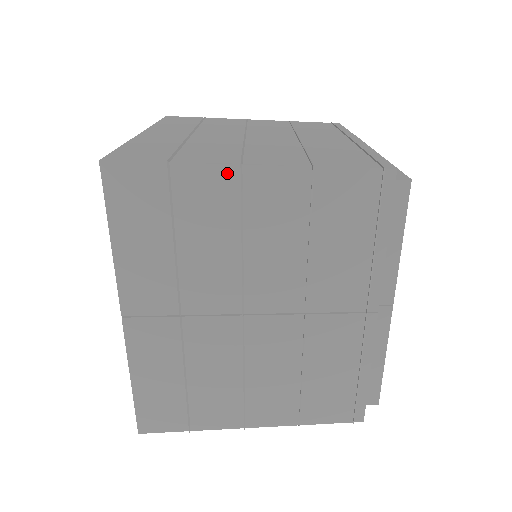
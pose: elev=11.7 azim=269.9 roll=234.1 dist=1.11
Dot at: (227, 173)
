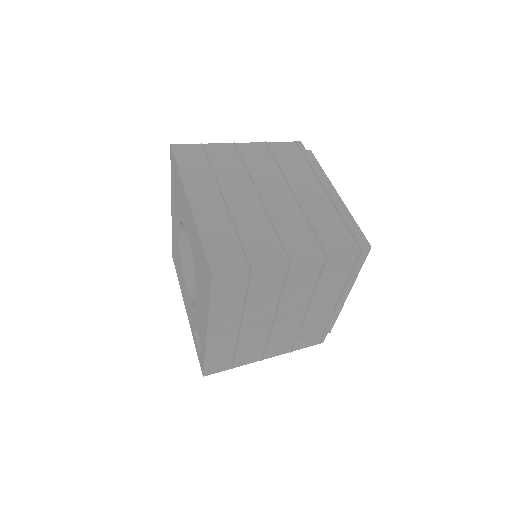
Dot at: (282, 267)
